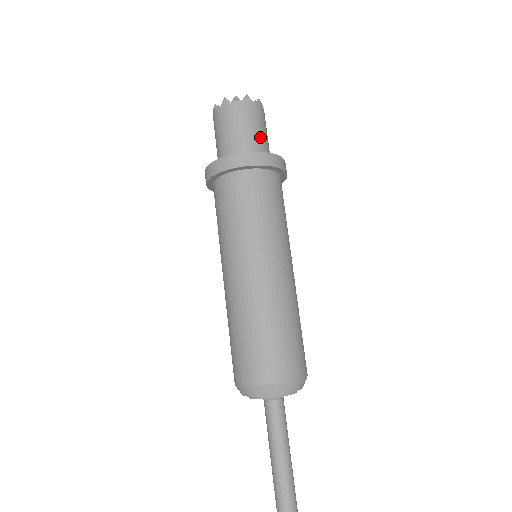
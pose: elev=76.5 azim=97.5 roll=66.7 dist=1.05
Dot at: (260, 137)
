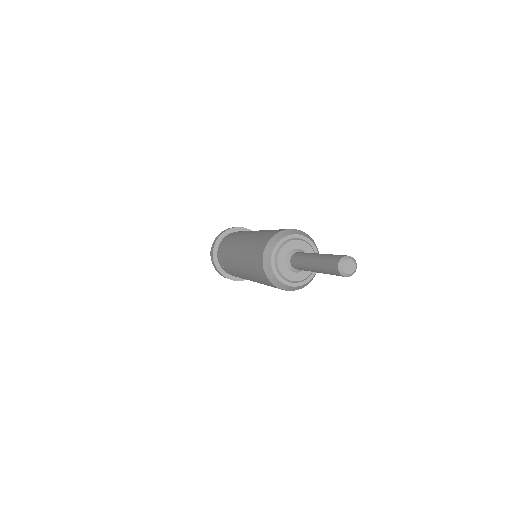
Dot at: occluded
